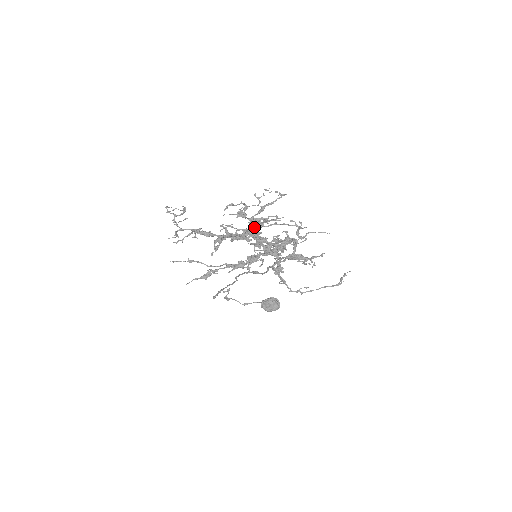
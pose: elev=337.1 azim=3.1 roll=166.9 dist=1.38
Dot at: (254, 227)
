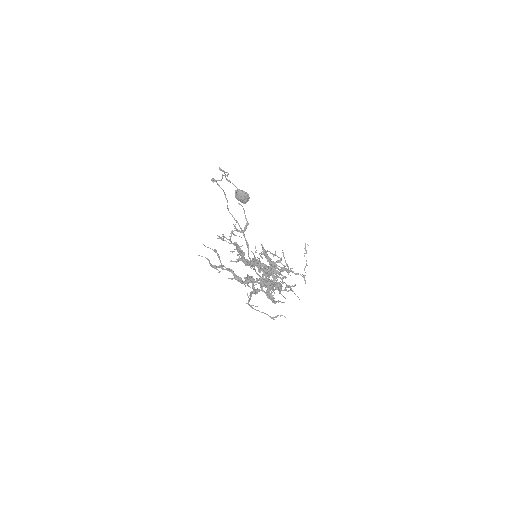
Dot at: (270, 273)
